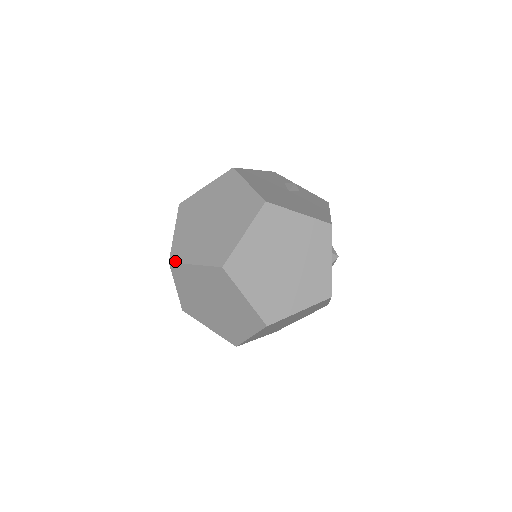
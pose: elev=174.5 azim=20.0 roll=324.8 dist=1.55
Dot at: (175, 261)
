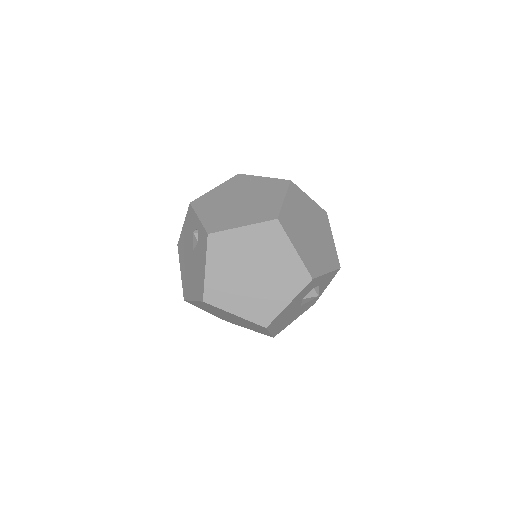
Dot at: (245, 175)
